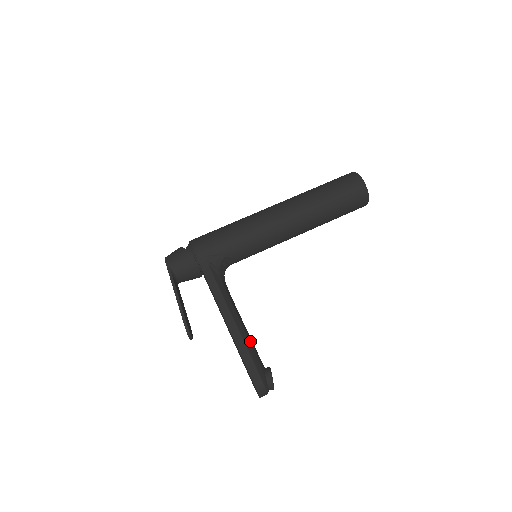
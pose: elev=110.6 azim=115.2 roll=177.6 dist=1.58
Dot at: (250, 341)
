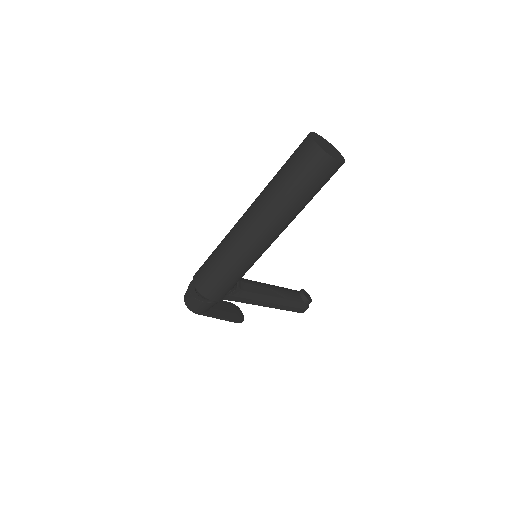
Dot at: (286, 299)
